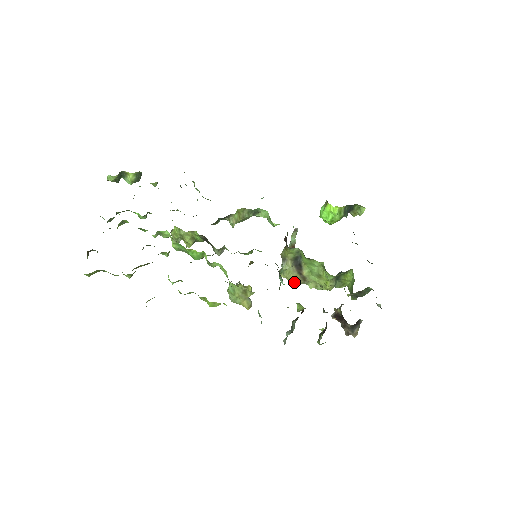
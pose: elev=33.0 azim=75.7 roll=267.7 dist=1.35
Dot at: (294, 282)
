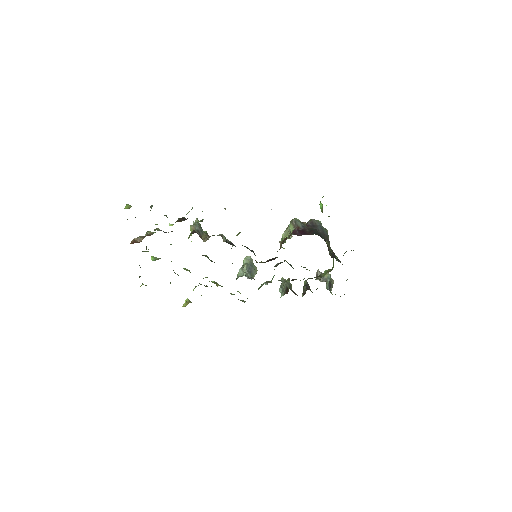
Dot at: occluded
